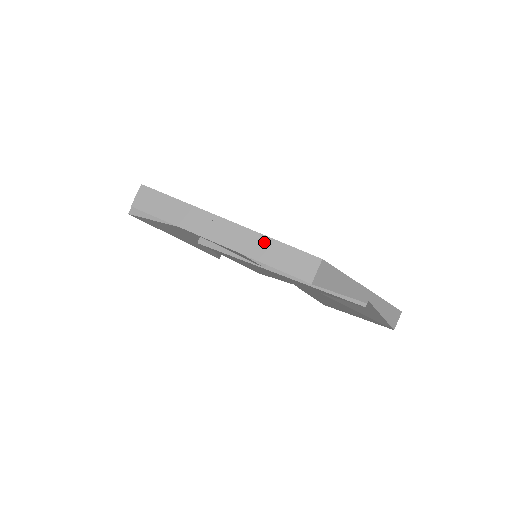
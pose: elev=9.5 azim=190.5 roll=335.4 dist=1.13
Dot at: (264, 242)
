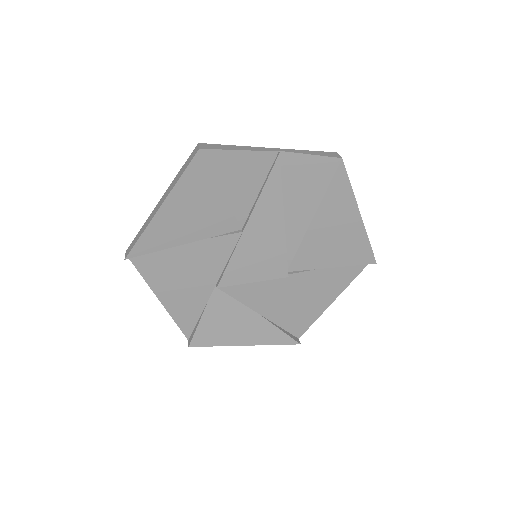
Dot at: (176, 178)
